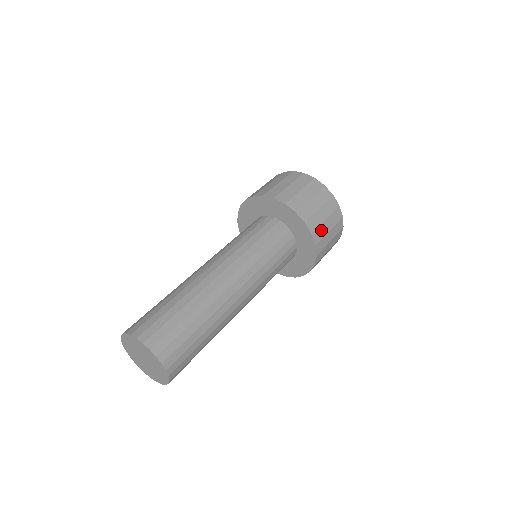
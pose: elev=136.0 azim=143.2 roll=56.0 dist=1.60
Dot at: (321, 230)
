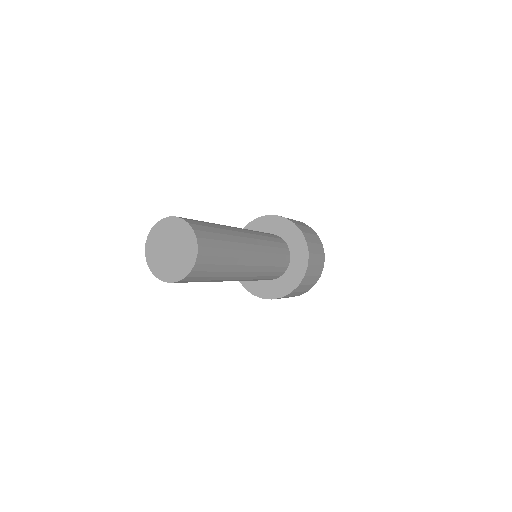
Dot at: occluded
